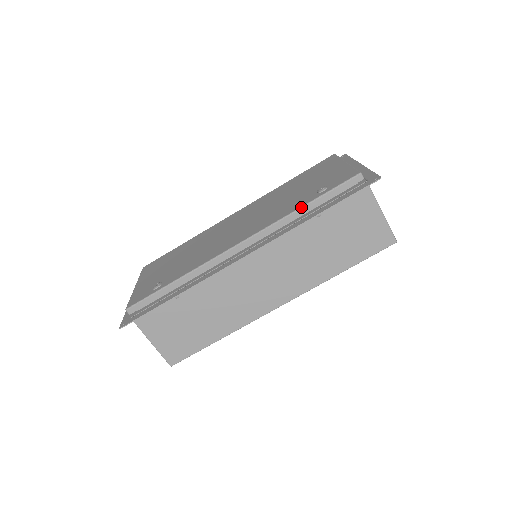
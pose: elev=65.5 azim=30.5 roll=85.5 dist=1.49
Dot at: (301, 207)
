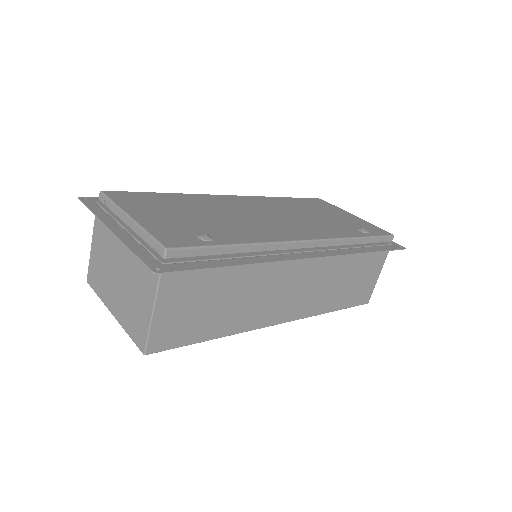
Dot at: (358, 237)
